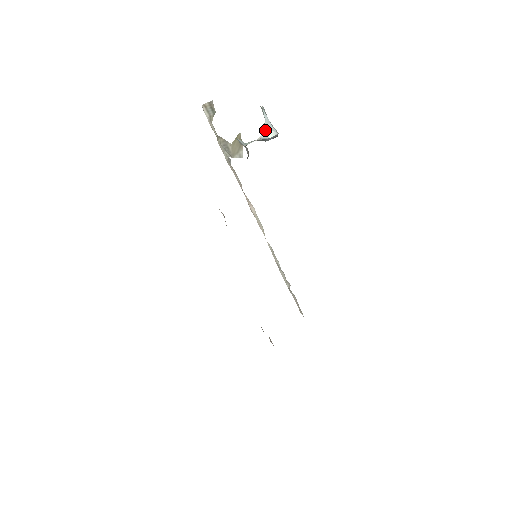
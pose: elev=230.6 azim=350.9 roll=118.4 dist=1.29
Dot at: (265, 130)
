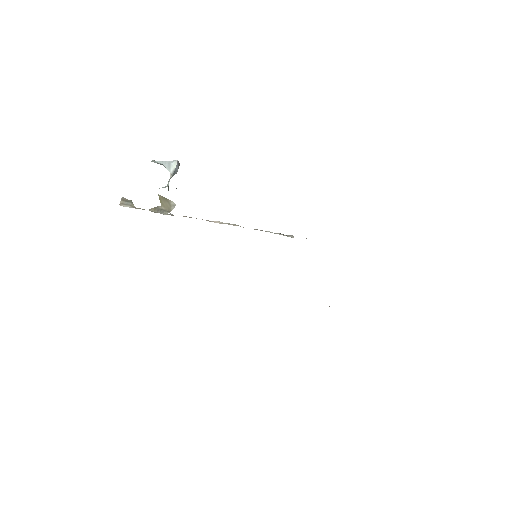
Dot at: (168, 168)
